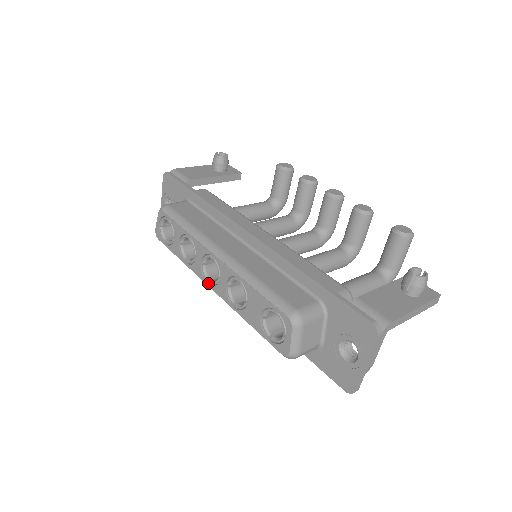
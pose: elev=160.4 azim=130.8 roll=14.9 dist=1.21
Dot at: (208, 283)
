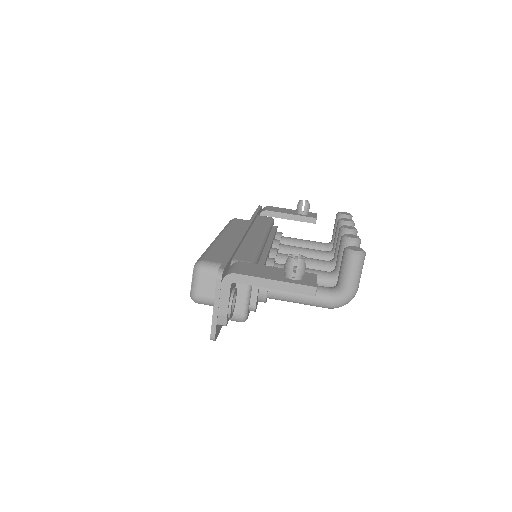
Dot at: occluded
